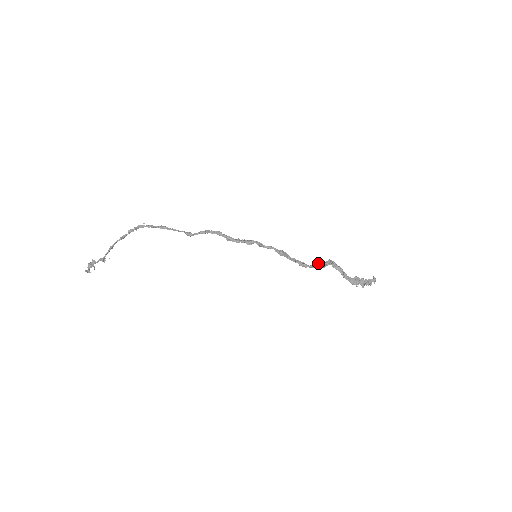
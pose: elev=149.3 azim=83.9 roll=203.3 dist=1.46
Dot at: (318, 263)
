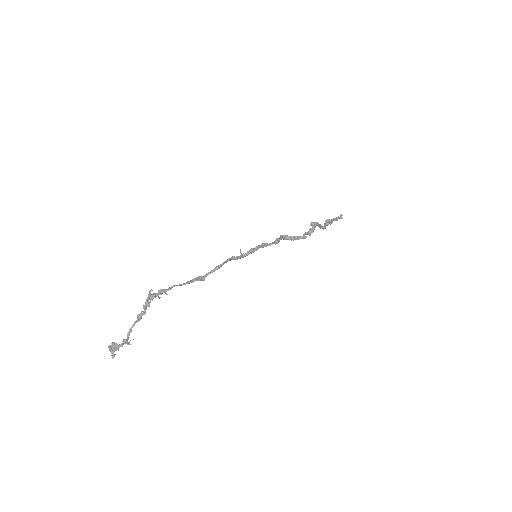
Dot at: (305, 234)
